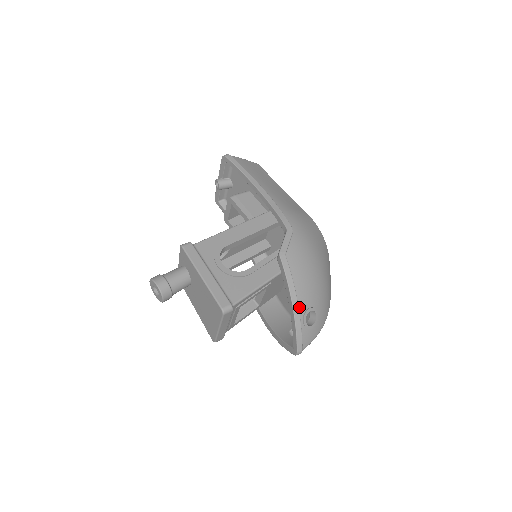
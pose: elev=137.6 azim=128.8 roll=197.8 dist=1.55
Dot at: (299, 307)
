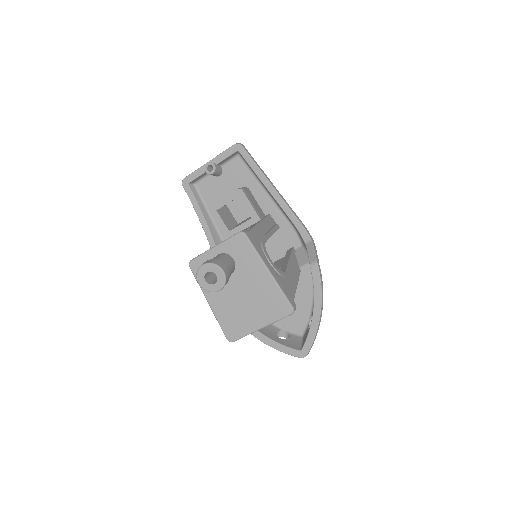
Dot at: occluded
